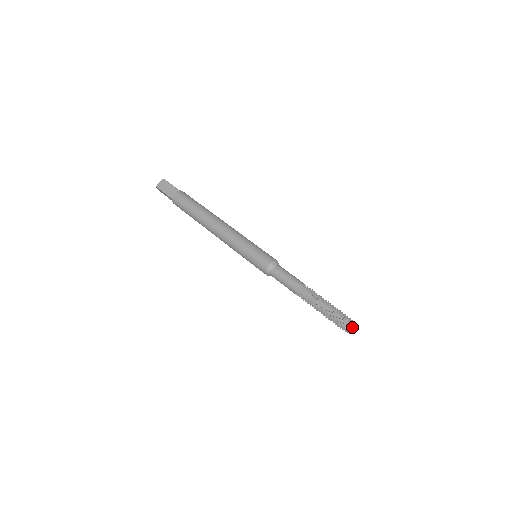
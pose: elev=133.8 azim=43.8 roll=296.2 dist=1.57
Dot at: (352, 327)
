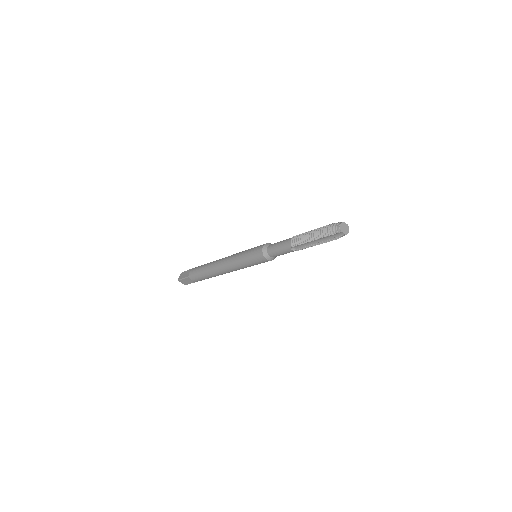
Dot at: (340, 225)
